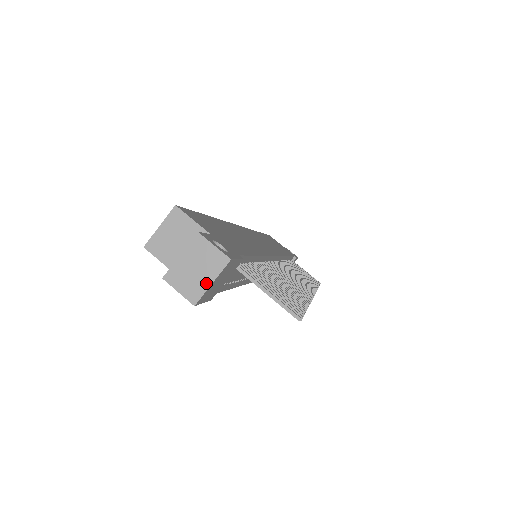
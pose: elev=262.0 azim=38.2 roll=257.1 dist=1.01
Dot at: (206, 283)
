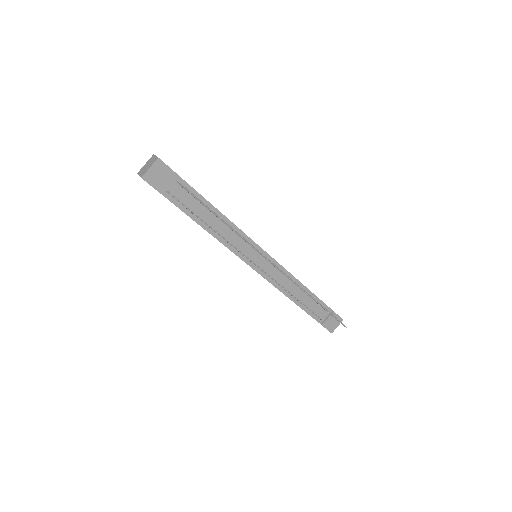
Dot at: (148, 169)
